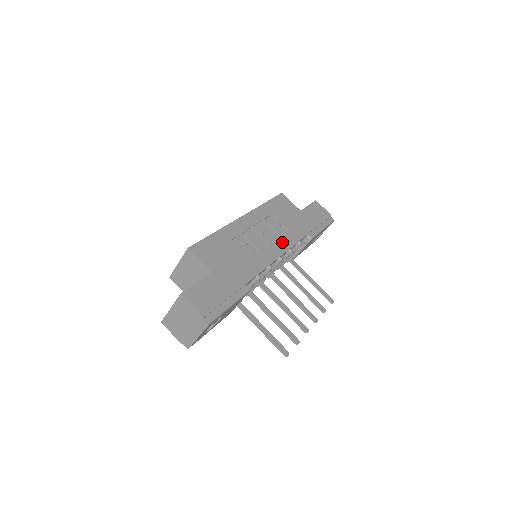
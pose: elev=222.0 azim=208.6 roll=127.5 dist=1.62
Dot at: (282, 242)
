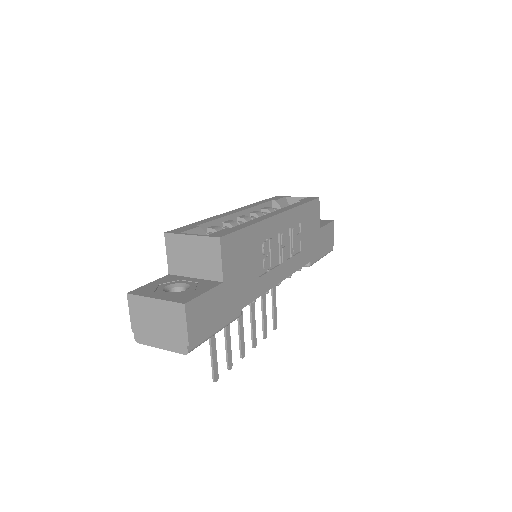
Dot at: (291, 263)
